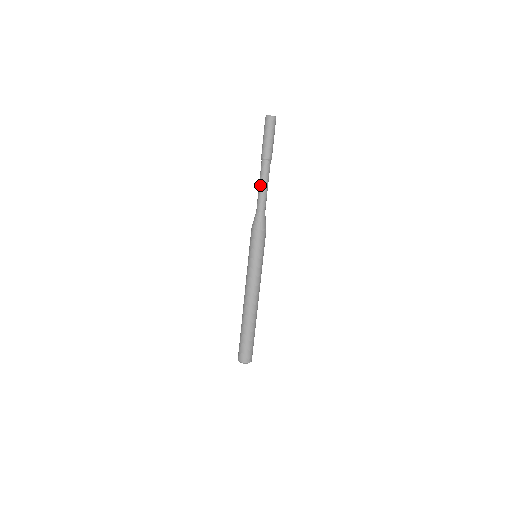
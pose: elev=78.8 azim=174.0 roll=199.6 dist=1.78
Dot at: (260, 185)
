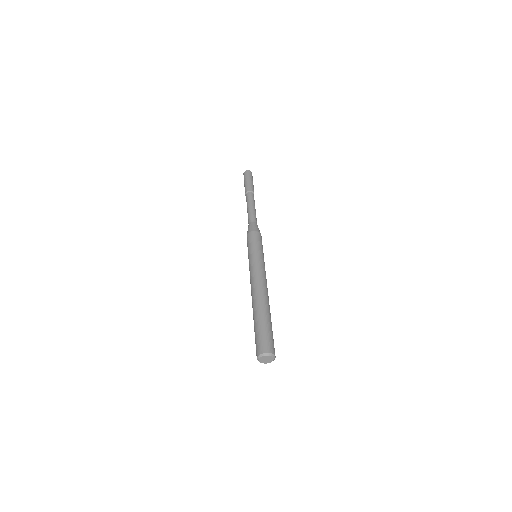
Dot at: (247, 209)
